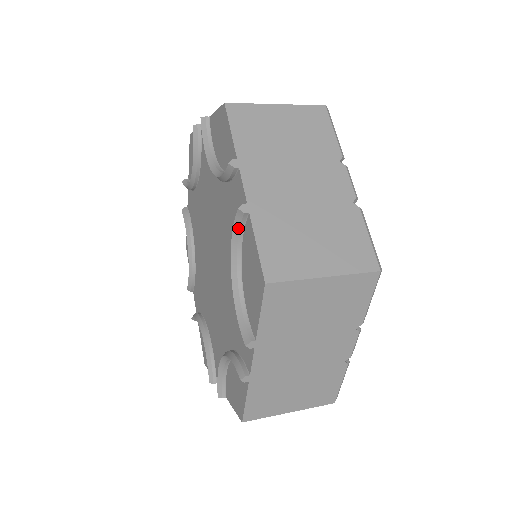
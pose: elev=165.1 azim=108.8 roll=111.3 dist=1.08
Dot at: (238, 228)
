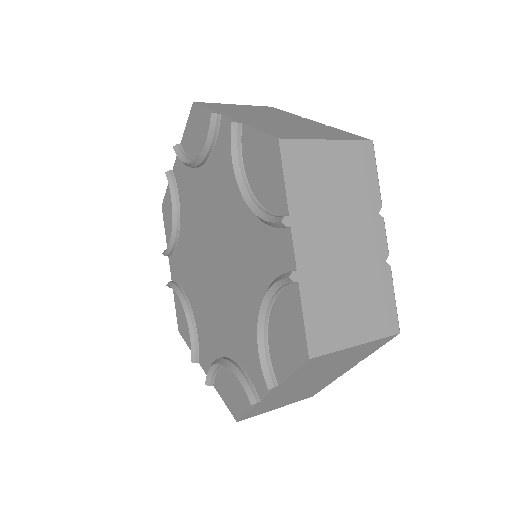
Dot at: (236, 147)
